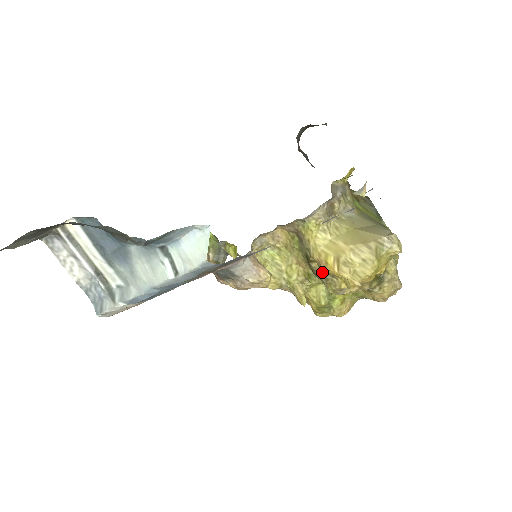
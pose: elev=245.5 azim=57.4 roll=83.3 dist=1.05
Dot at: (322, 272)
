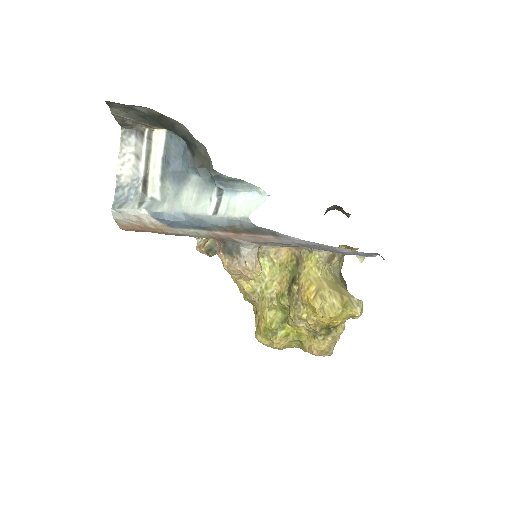
Dot at: (297, 296)
